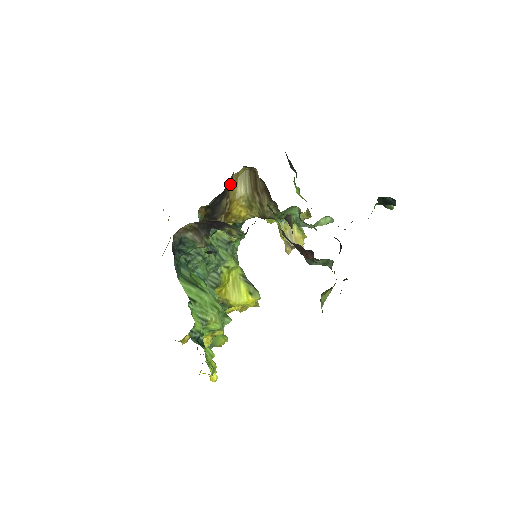
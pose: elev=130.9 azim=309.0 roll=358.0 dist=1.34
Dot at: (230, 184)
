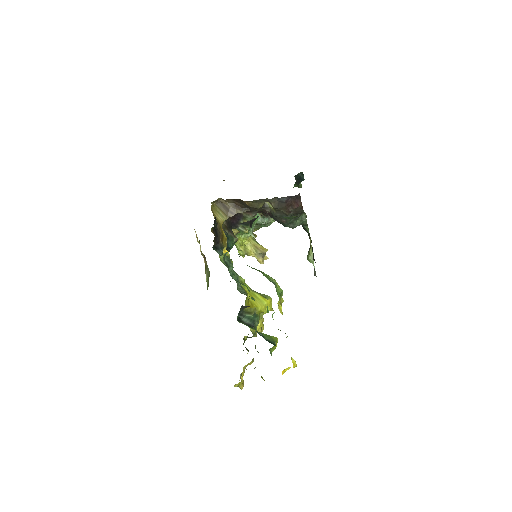
Dot at: (213, 215)
